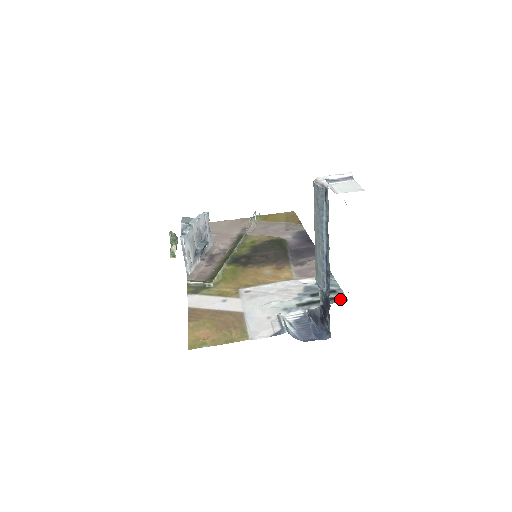
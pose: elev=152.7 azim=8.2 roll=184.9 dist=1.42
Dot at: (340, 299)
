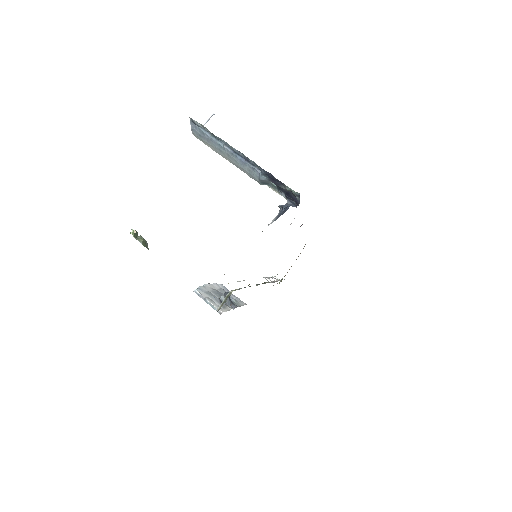
Dot at: occluded
